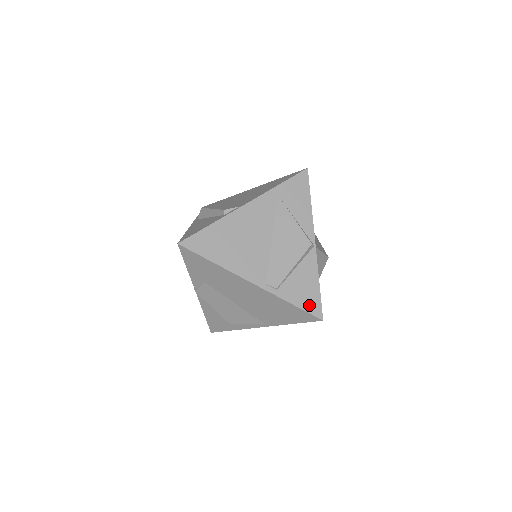
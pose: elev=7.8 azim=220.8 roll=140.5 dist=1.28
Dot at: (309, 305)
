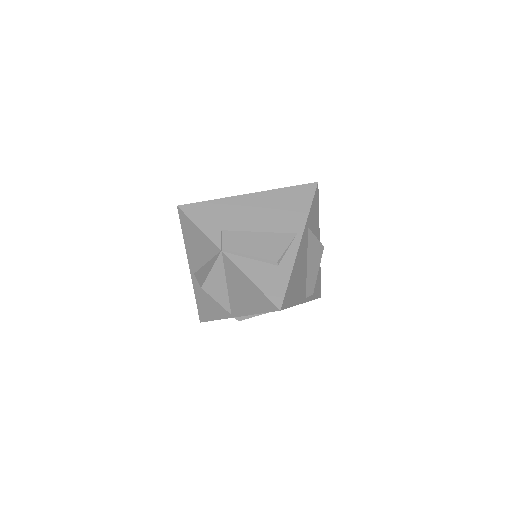
Dot at: occluded
